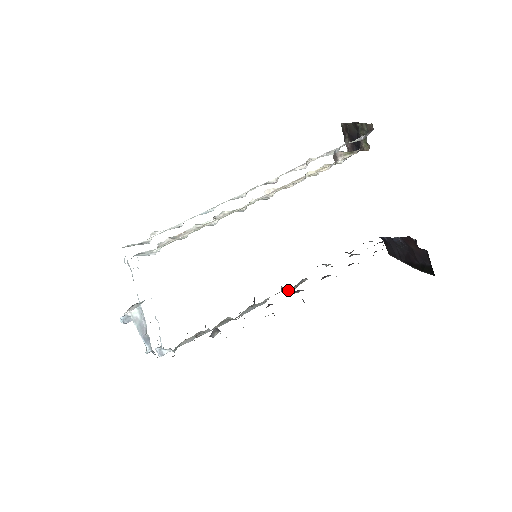
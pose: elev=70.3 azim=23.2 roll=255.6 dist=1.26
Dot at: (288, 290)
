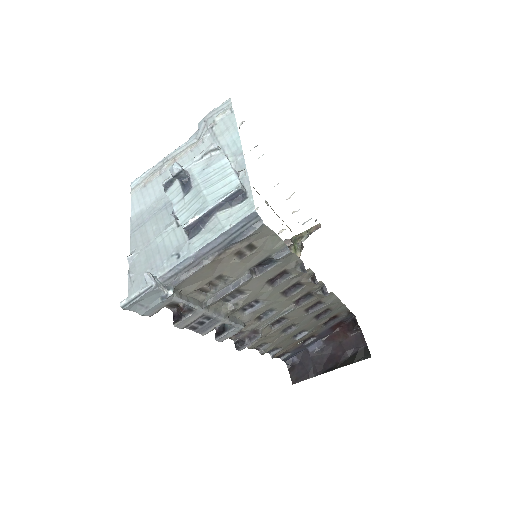
Dot at: (258, 332)
